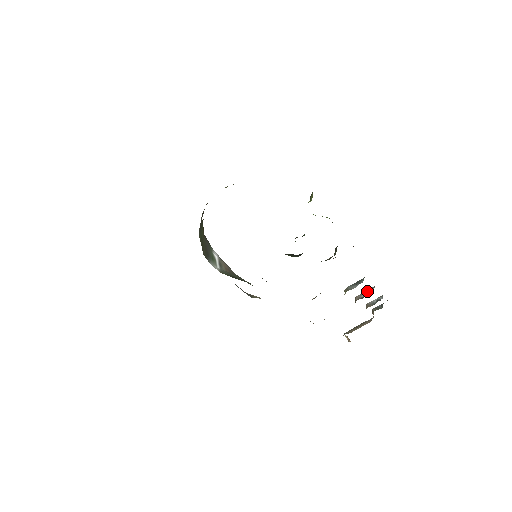
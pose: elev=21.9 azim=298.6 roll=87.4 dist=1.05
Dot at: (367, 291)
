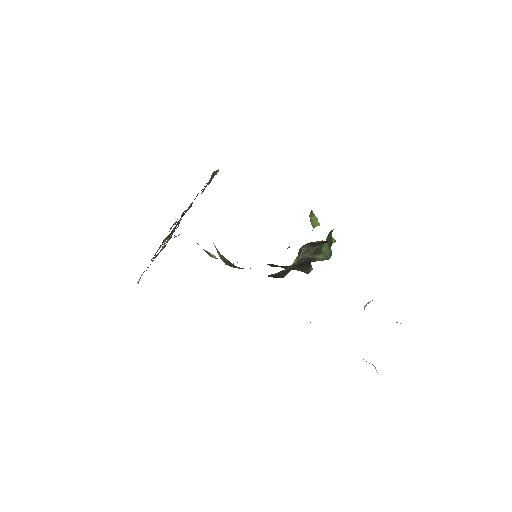
Dot at: occluded
